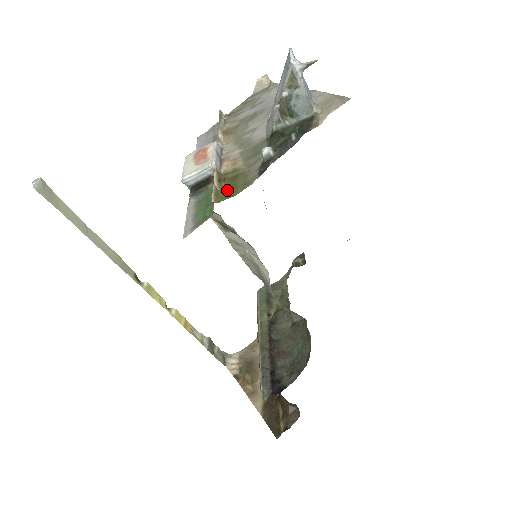
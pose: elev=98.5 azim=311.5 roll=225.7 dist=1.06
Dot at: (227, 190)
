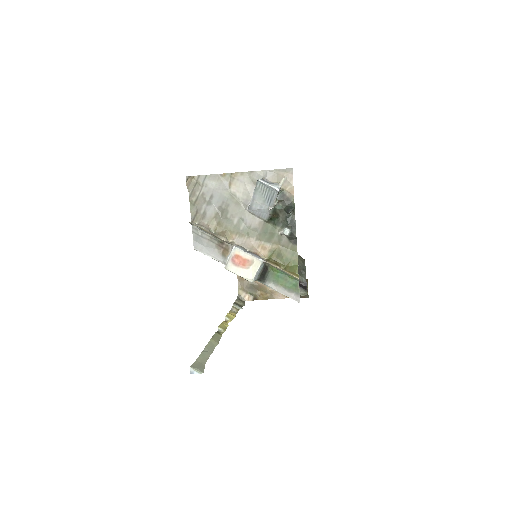
Dot at: (289, 265)
